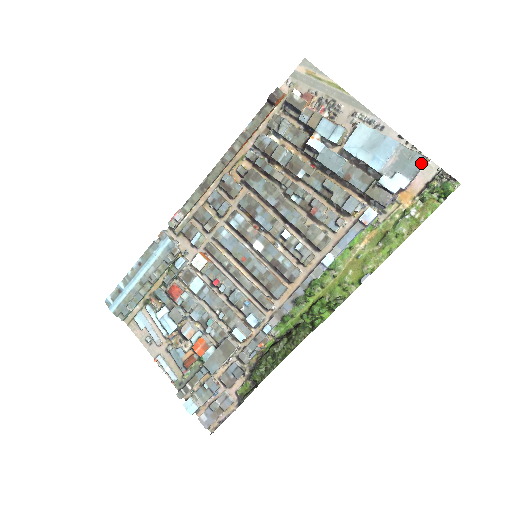
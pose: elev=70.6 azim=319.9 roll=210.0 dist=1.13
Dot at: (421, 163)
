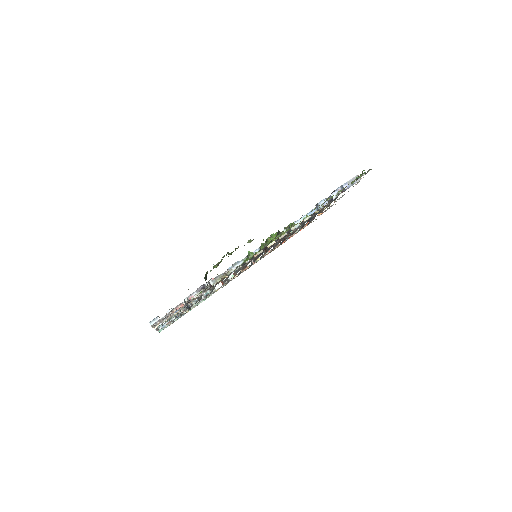
Dot at: (354, 177)
